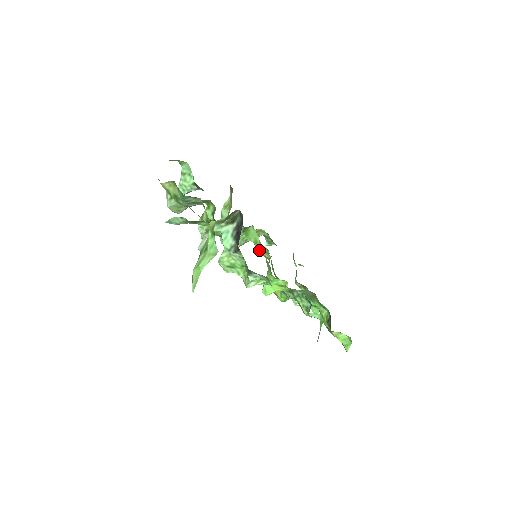
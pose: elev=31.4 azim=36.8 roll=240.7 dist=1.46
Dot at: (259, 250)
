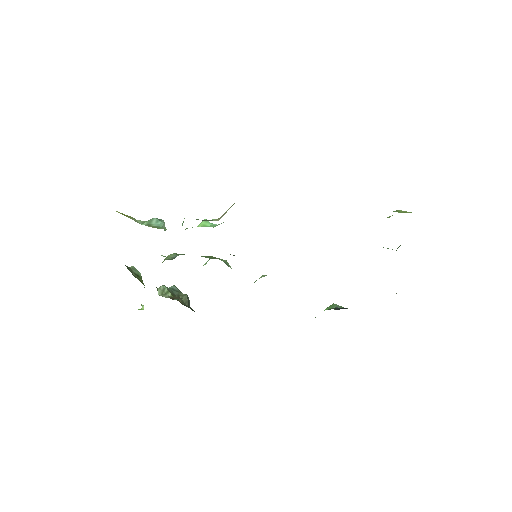
Dot at: occluded
